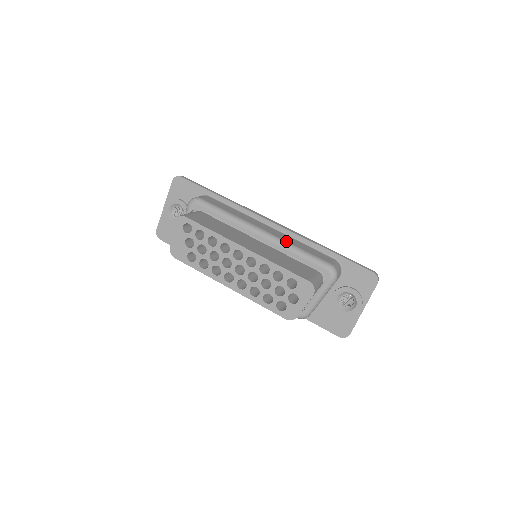
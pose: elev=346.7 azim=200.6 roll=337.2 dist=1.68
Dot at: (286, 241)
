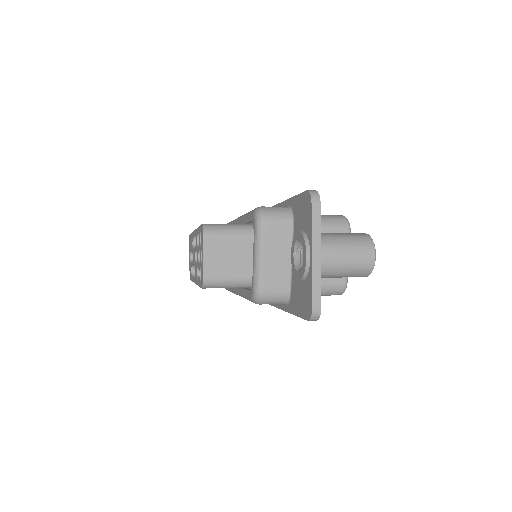
Dot at: occluded
